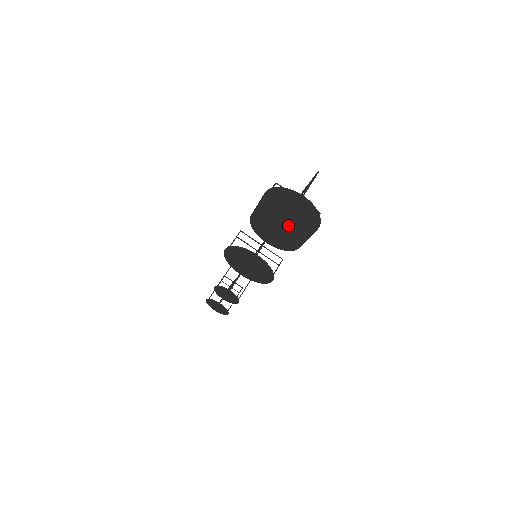
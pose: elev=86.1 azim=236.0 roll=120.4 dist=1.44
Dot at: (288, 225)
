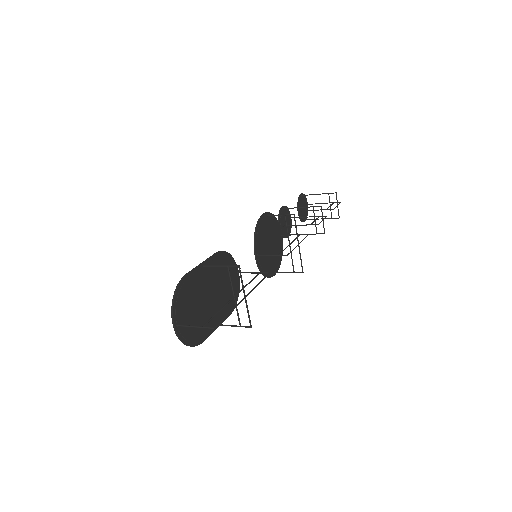
Dot at: (210, 303)
